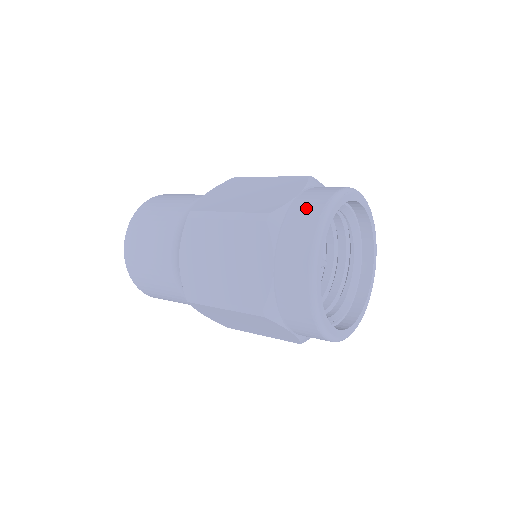
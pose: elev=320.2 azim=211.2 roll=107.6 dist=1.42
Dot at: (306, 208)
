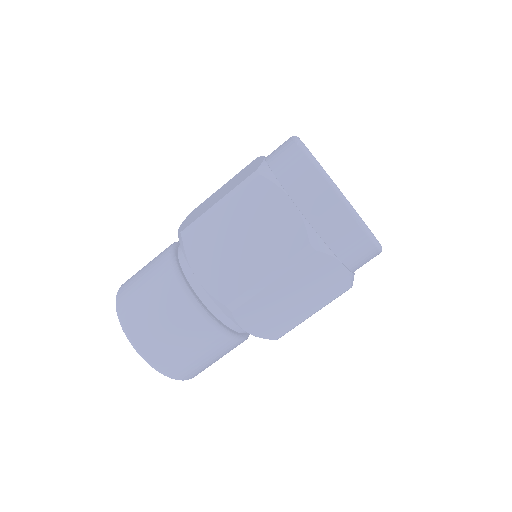
Dot at: (281, 152)
